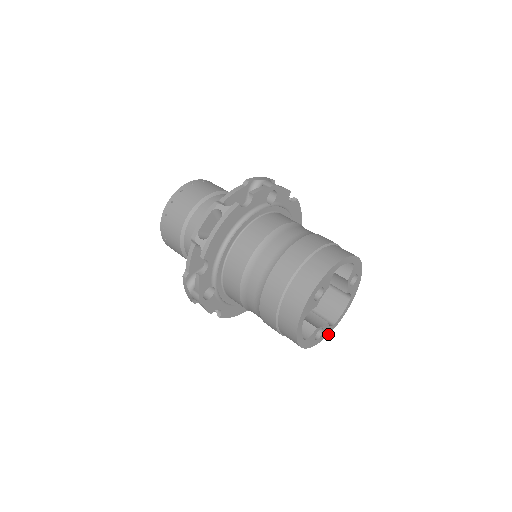
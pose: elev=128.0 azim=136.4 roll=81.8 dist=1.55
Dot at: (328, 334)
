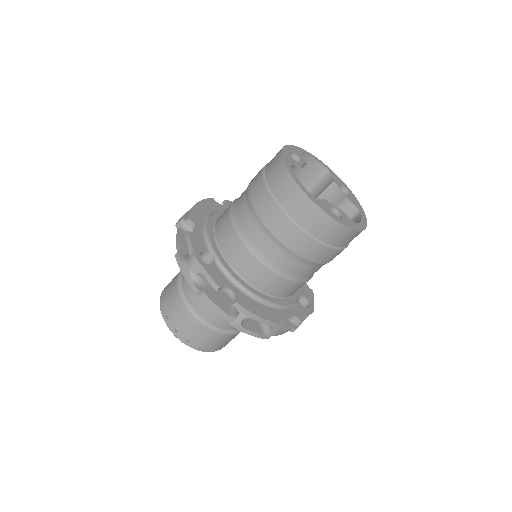
Dot at: (356, 230)
